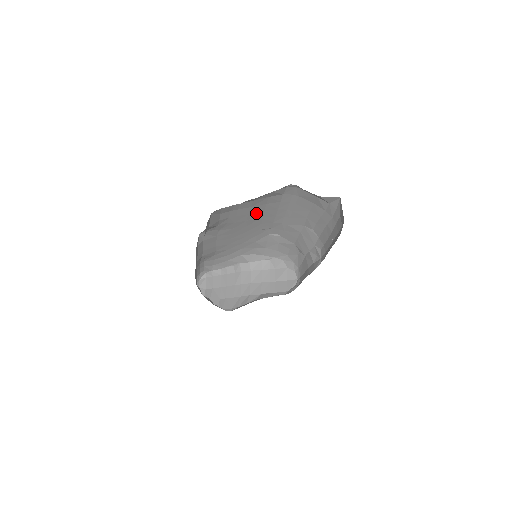
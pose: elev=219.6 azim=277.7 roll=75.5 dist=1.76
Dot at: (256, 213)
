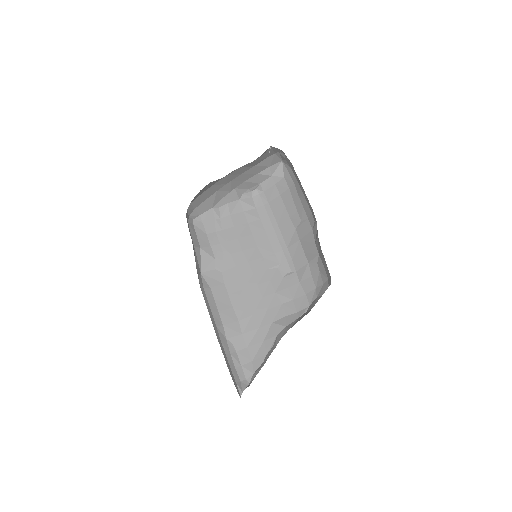
Dot at: (246, 238)
